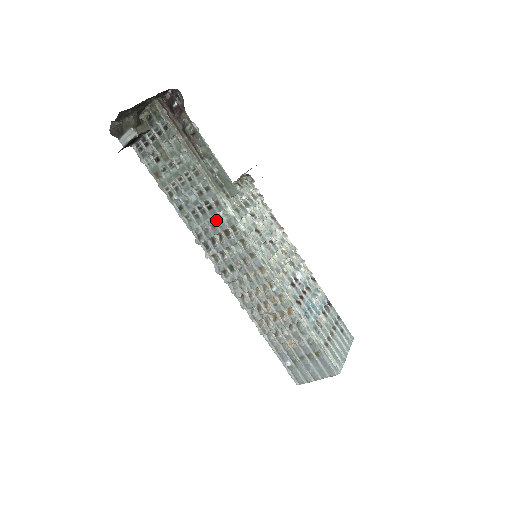
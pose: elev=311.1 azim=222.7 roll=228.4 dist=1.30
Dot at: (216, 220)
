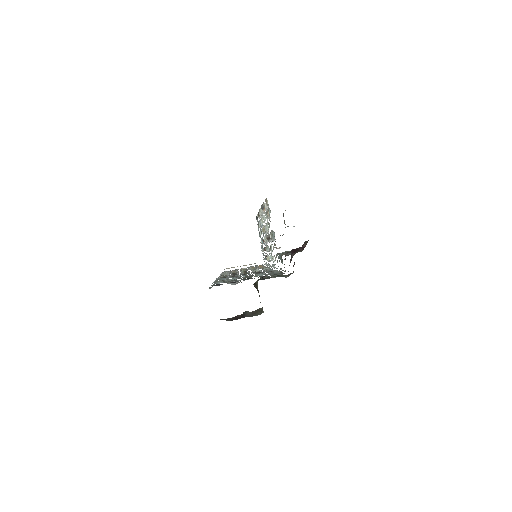
Dot at: (253, 271)
